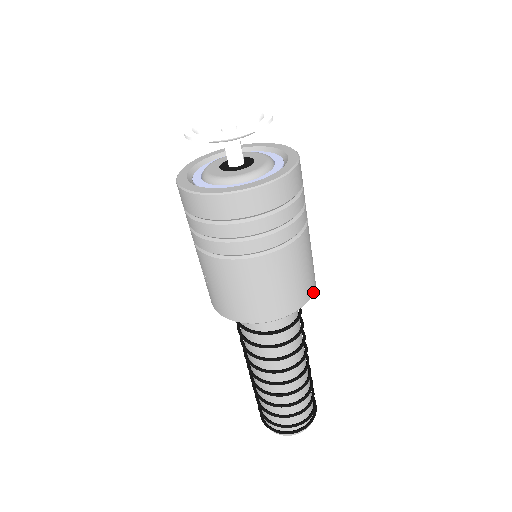
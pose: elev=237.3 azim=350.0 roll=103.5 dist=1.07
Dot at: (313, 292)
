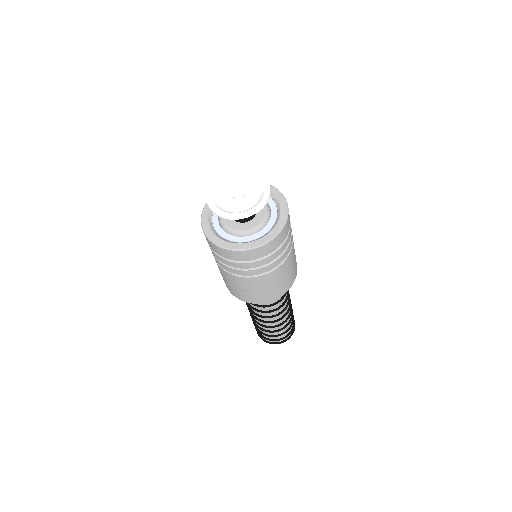
Dot at: occluded
